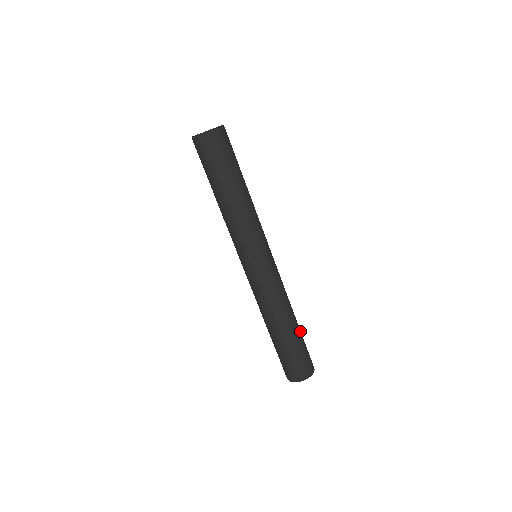
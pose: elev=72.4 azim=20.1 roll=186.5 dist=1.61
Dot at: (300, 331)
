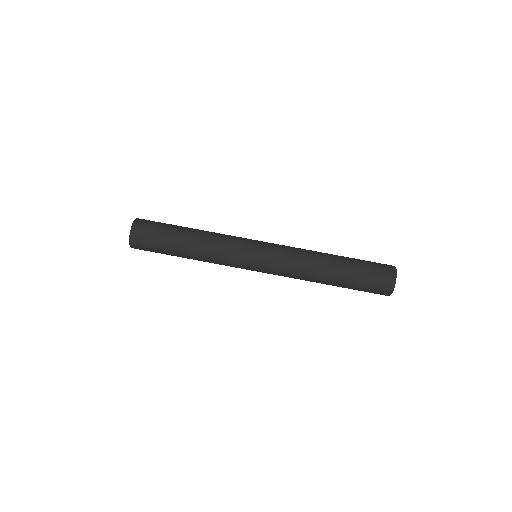
Dot at: occluded
